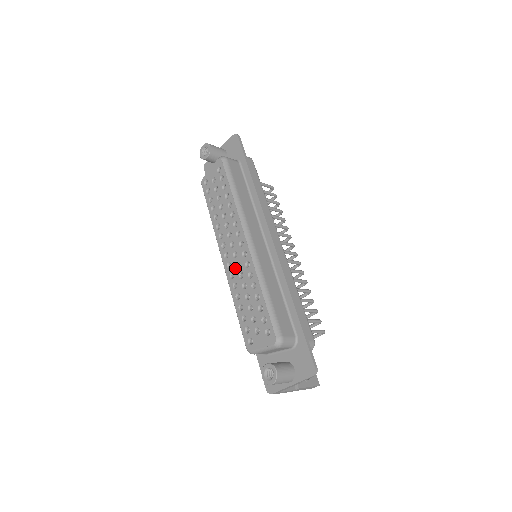
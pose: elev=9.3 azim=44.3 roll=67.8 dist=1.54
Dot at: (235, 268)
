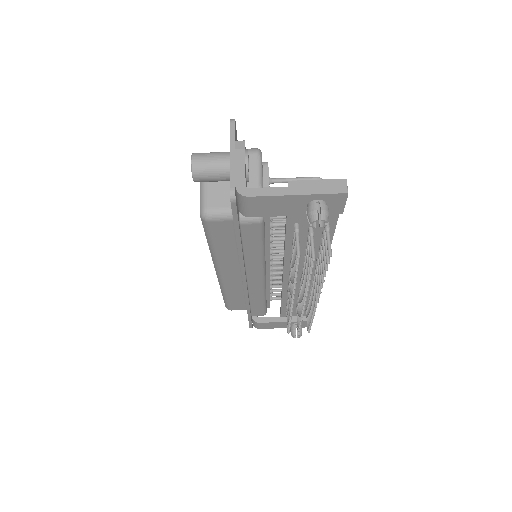
Dot at: occluded
